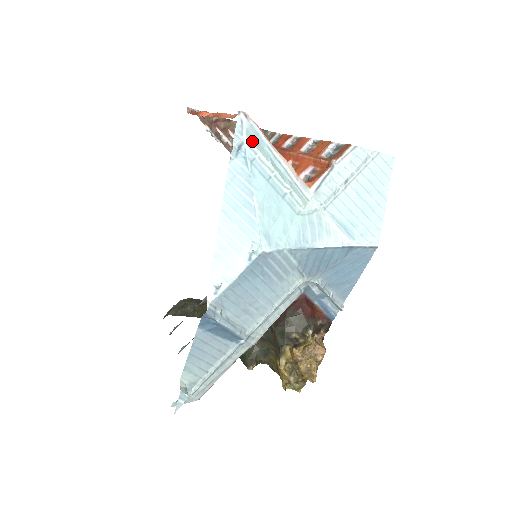
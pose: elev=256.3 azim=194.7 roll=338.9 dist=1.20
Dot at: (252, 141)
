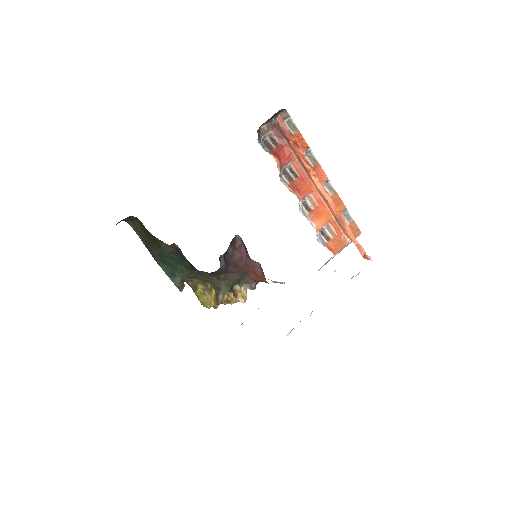
Dot at: occluded
